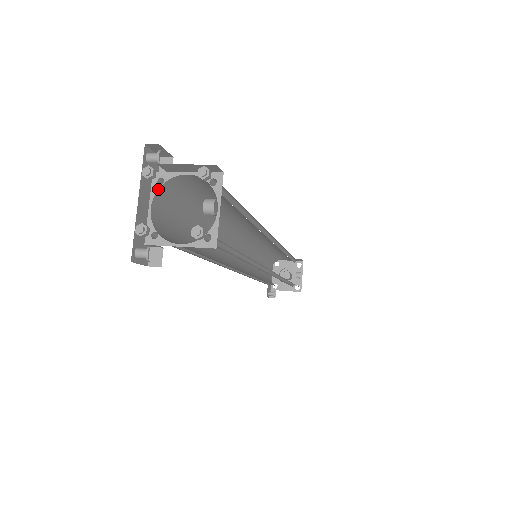
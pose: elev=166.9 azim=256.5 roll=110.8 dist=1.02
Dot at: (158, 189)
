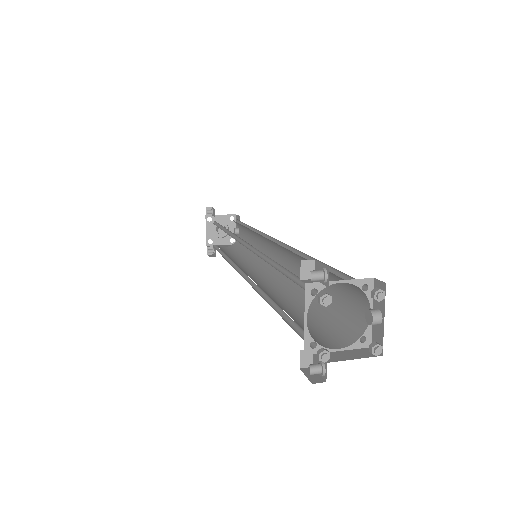
Dot at: occluded
